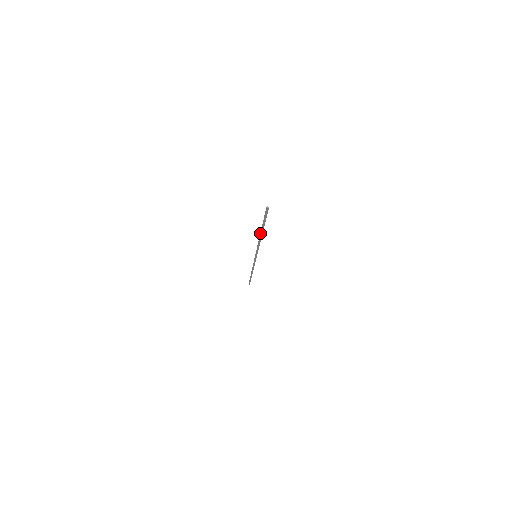
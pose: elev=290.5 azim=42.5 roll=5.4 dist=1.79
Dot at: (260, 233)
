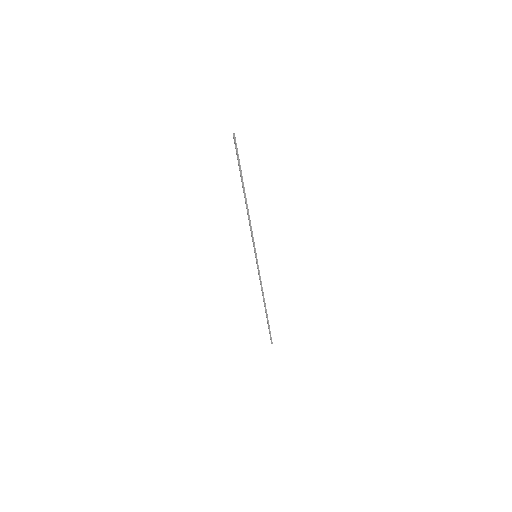
Dot at: (244, 195)
